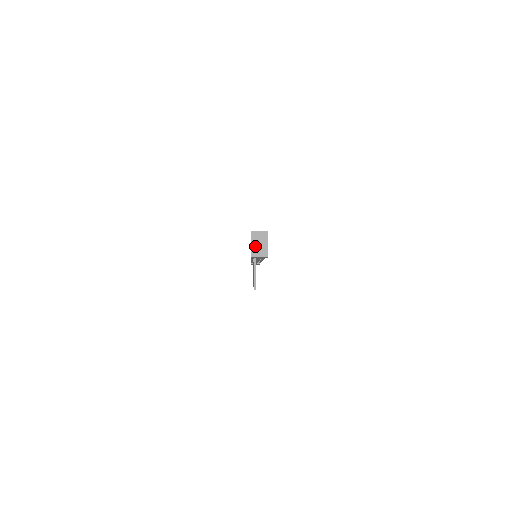
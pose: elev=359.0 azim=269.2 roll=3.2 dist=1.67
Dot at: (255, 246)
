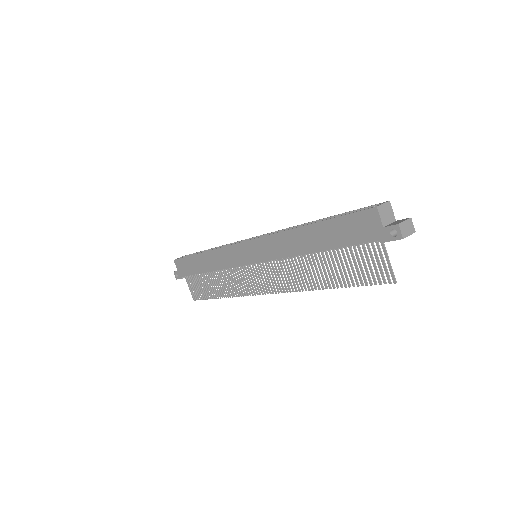
Dot at: (401, 223)
